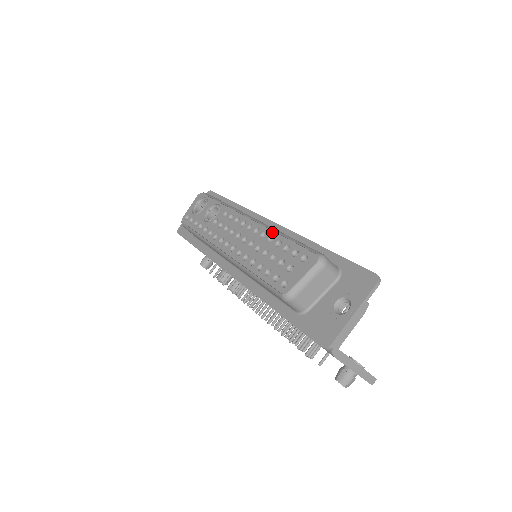
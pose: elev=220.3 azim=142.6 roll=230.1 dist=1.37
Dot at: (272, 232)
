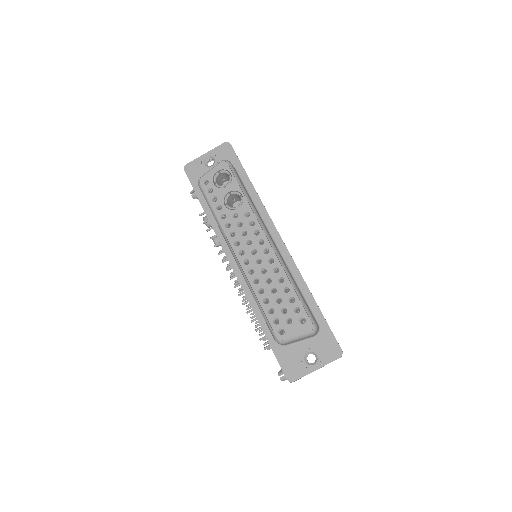
Dot at: (285, 274)
